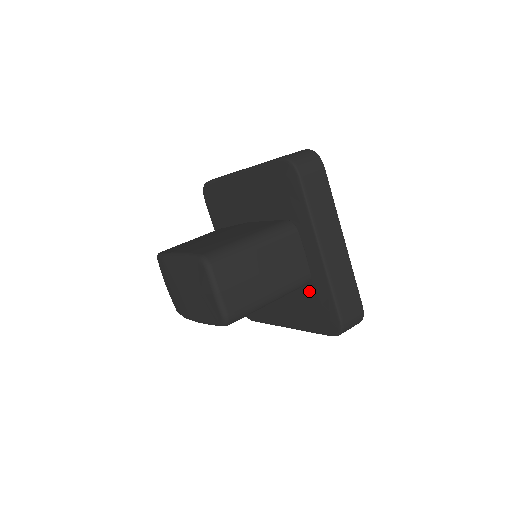
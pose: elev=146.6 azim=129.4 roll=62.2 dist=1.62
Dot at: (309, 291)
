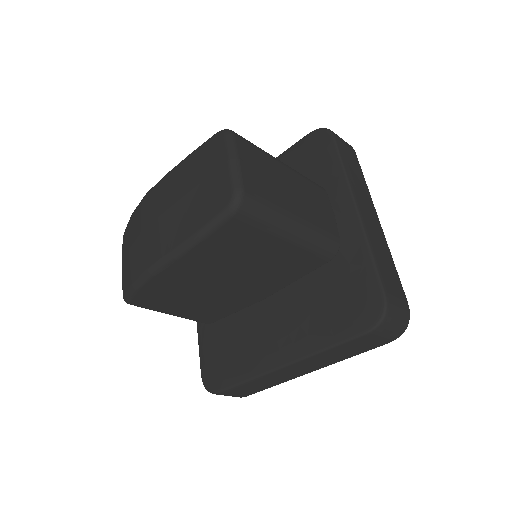
Dot at: (334, 271)
